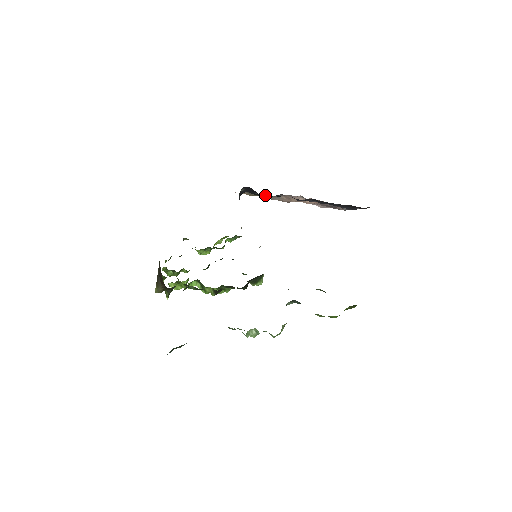
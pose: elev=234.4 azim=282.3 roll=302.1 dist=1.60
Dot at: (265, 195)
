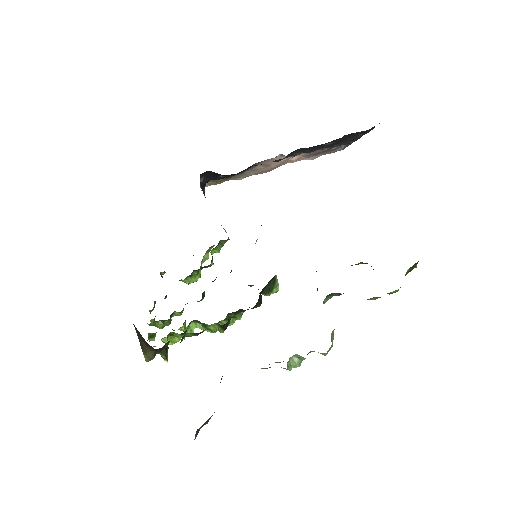
Dot at: occluded
